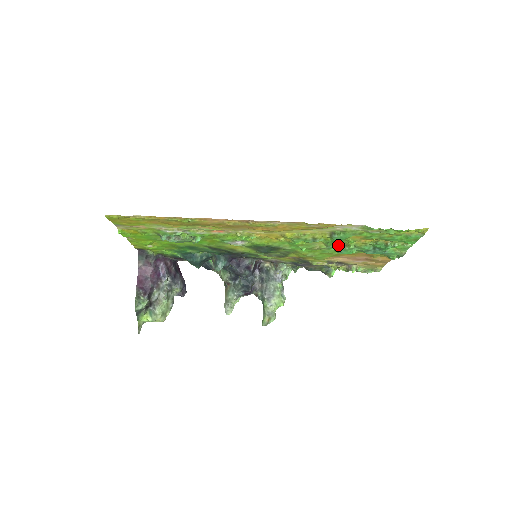
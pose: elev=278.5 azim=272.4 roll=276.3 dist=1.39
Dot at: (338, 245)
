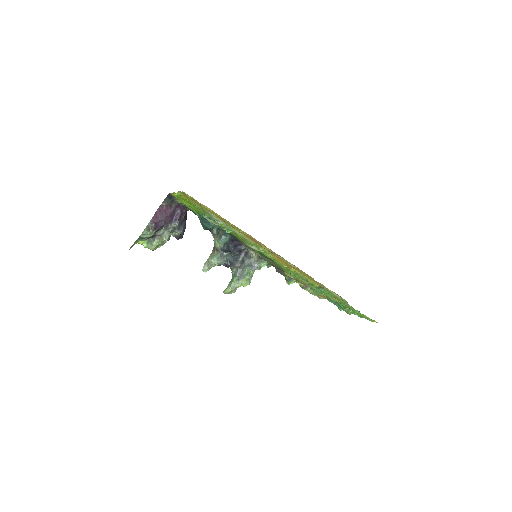
Dot at: occluded
